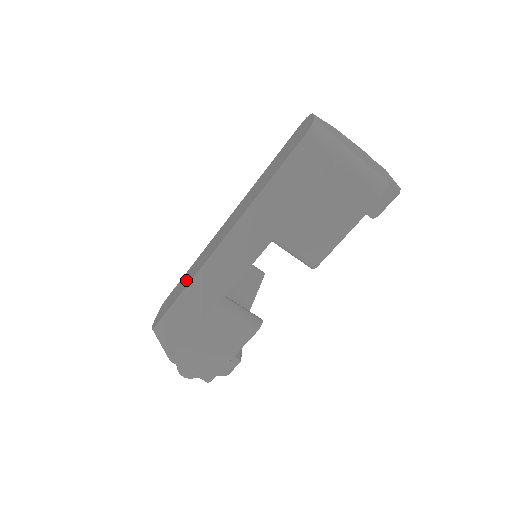
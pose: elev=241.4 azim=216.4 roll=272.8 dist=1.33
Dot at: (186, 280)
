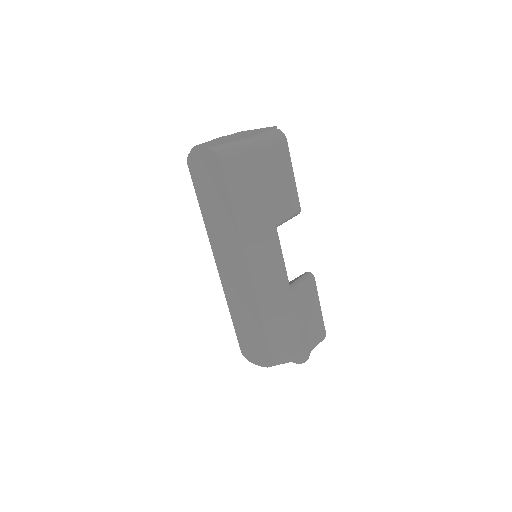
Dot at: (249, 320)
